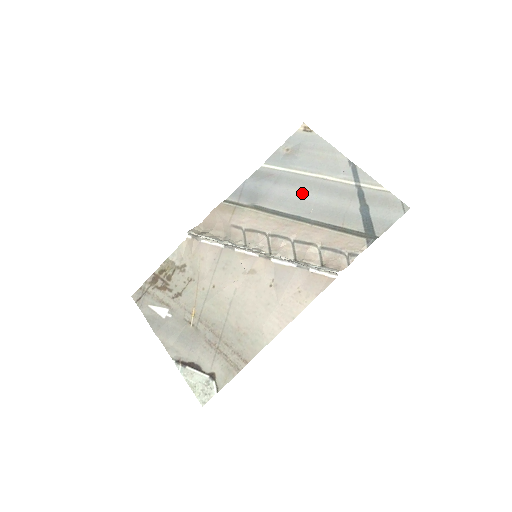
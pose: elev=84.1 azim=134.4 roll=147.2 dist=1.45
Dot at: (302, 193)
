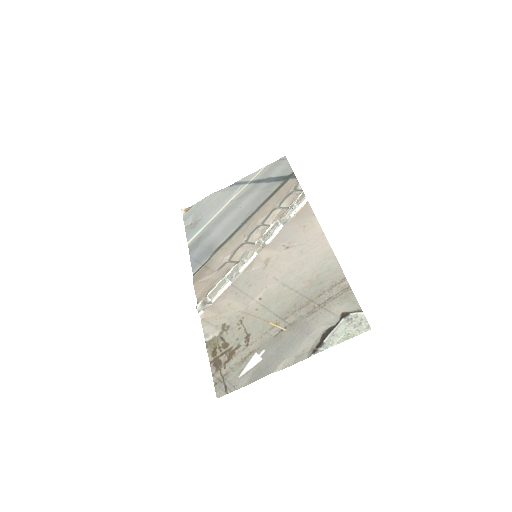
Dot at: (230, 216)
